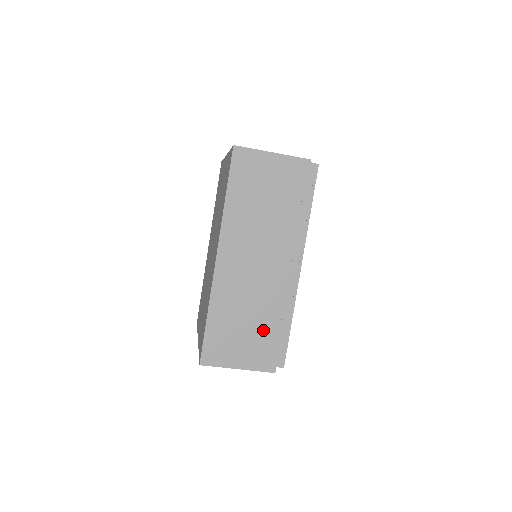
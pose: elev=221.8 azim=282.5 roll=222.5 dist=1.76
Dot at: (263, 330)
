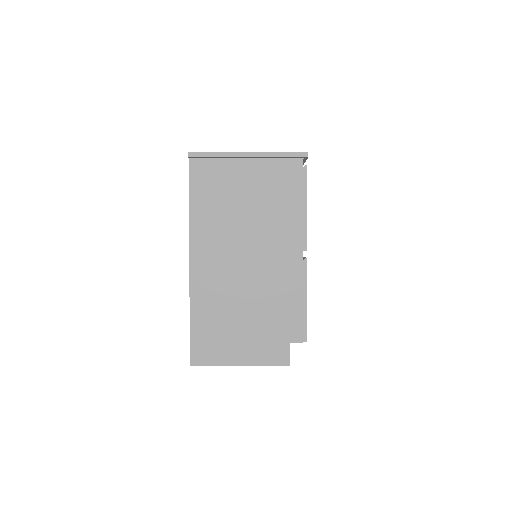
Dot at: occluded
